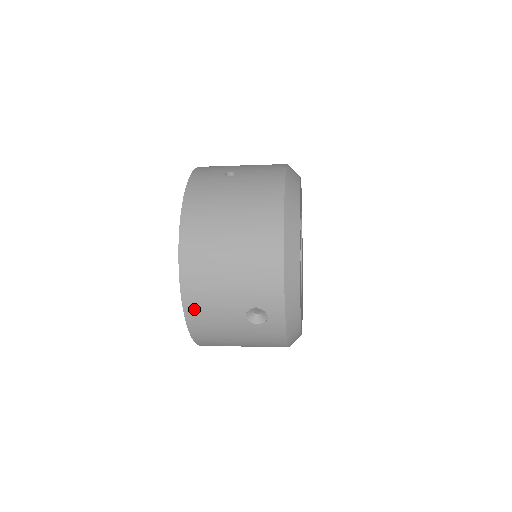
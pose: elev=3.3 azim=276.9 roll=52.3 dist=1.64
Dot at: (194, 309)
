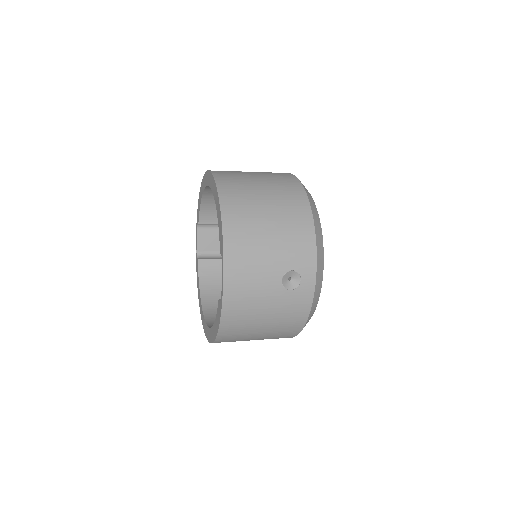
Dot at: (234, 274)
